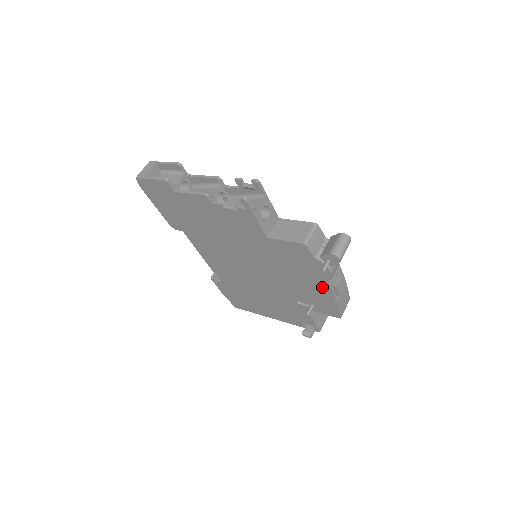
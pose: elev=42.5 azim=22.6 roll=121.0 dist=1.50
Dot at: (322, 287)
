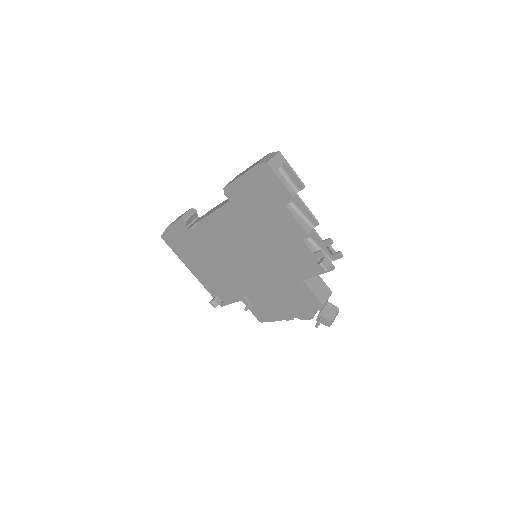
Dot at: (285, 313)
